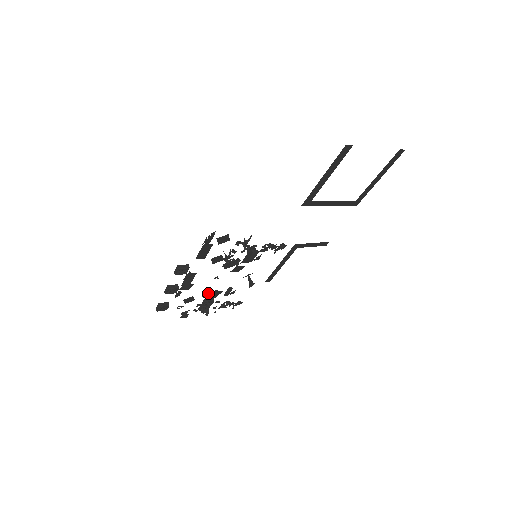
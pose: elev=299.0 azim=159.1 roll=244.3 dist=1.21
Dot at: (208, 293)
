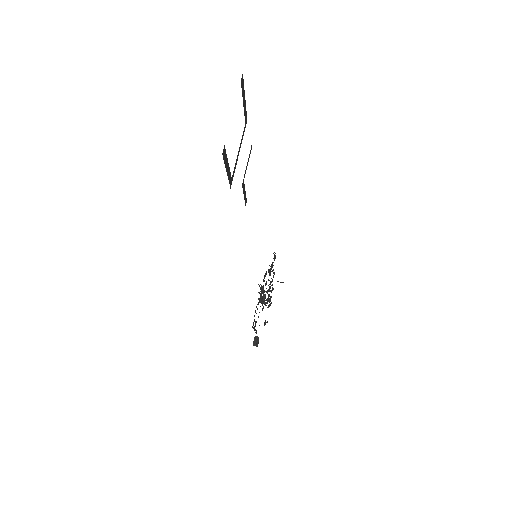
Dot at: occluded
